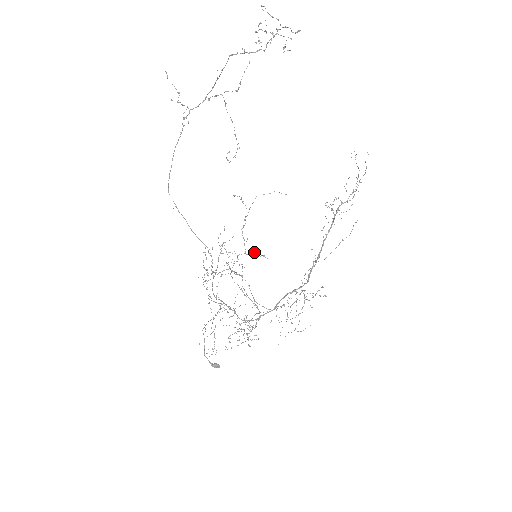
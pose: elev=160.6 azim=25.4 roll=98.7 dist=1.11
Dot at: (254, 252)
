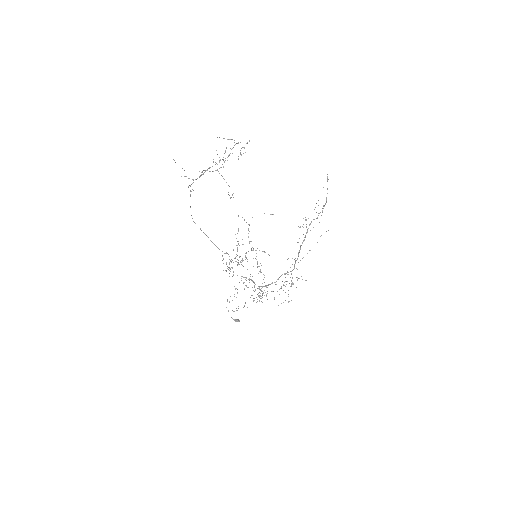
Dot at: occluded
